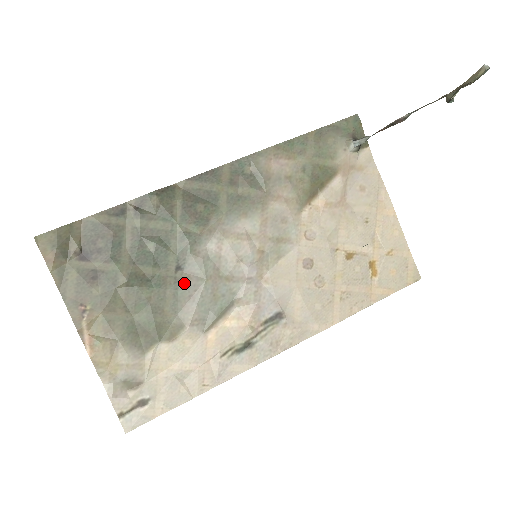
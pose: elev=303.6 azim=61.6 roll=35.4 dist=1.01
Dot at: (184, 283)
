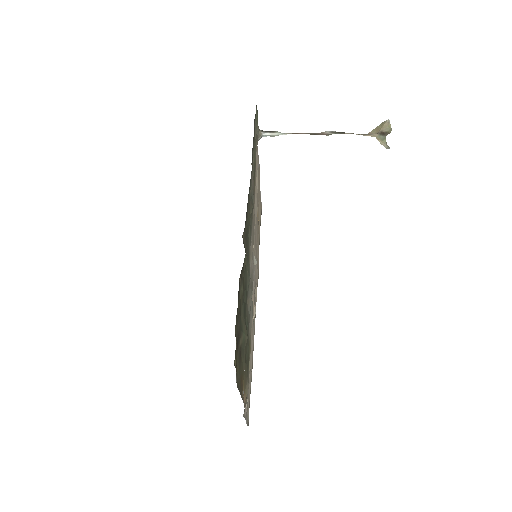
Dot at: (249, 308)
